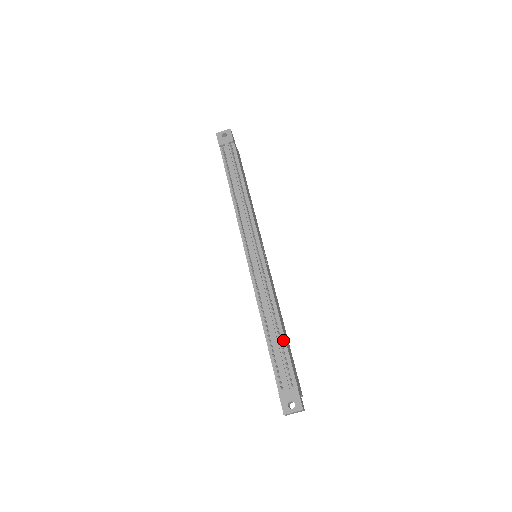
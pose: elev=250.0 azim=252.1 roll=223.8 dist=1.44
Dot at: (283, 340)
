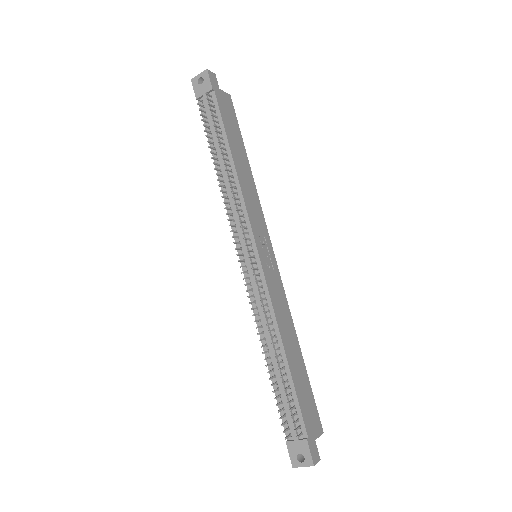
Dot at: (289, 376)
